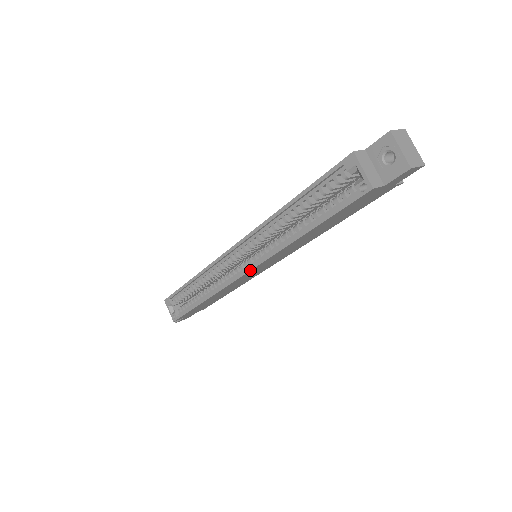
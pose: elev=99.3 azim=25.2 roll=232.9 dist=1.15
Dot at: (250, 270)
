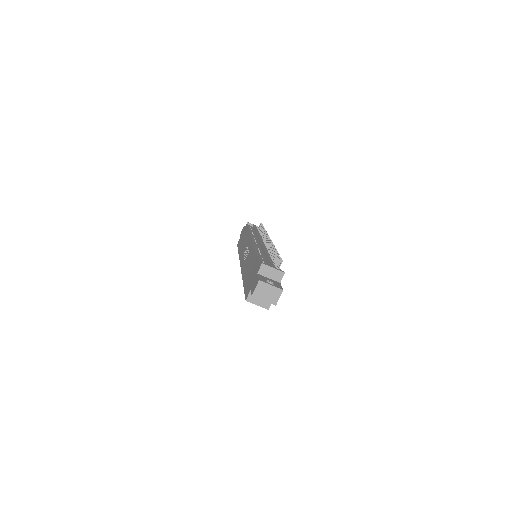
Dot at: occluded
